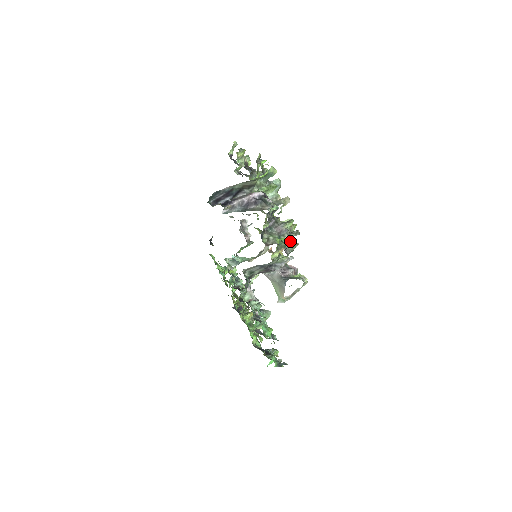
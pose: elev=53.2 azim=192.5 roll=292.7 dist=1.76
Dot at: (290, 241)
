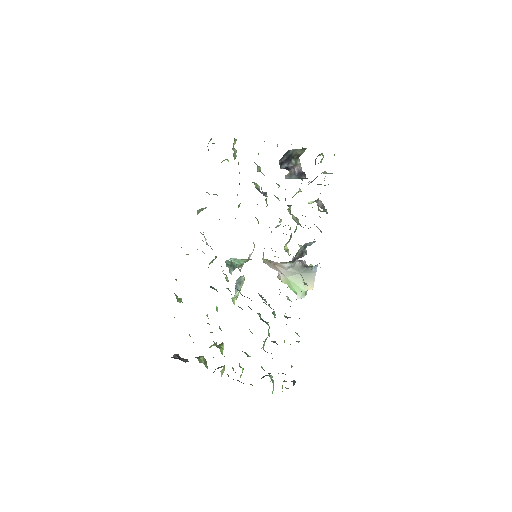
Dot at: occluded
